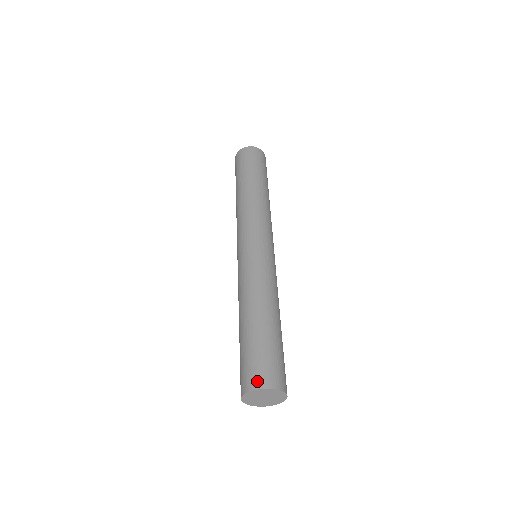
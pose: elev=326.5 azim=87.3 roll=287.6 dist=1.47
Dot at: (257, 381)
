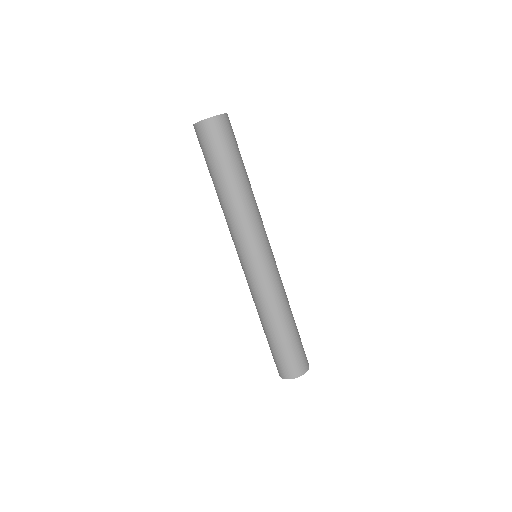
Dot at: (293, 374)
